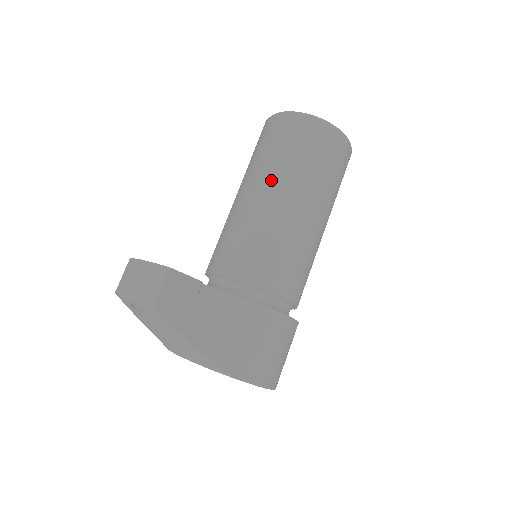
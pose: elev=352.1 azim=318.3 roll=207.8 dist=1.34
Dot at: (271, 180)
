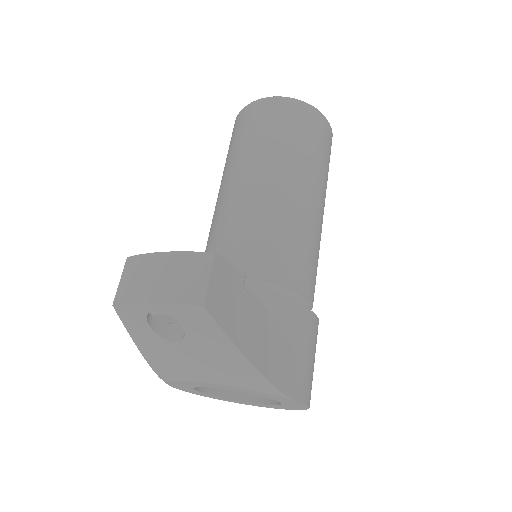
Dot at: (274, 165)
